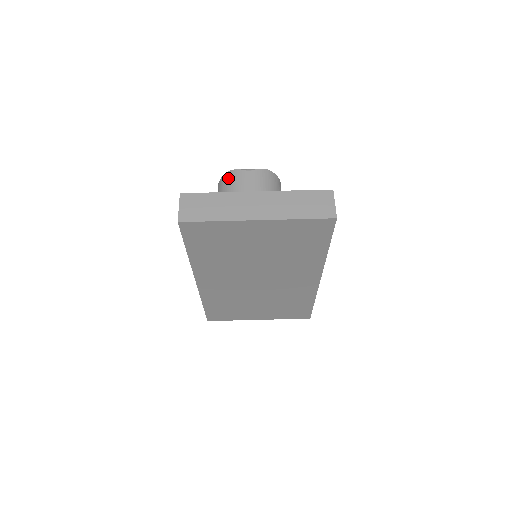
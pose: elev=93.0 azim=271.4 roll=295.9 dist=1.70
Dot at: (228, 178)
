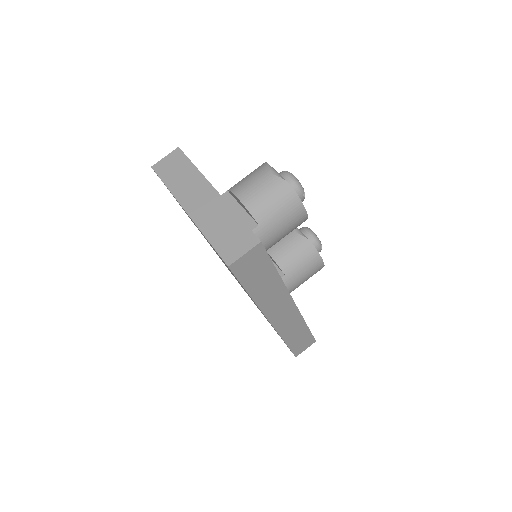
Dot at: (258, 167)
